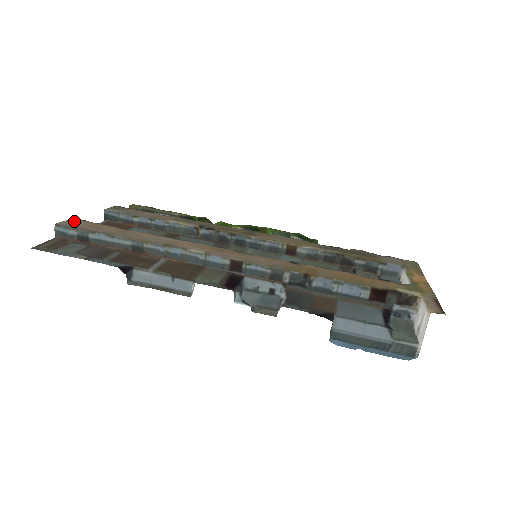
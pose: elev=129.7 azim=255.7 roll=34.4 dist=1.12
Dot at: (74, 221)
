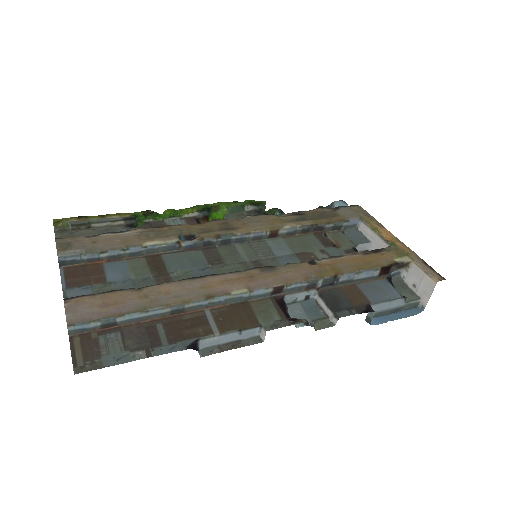
Dot at: (75, 305)
